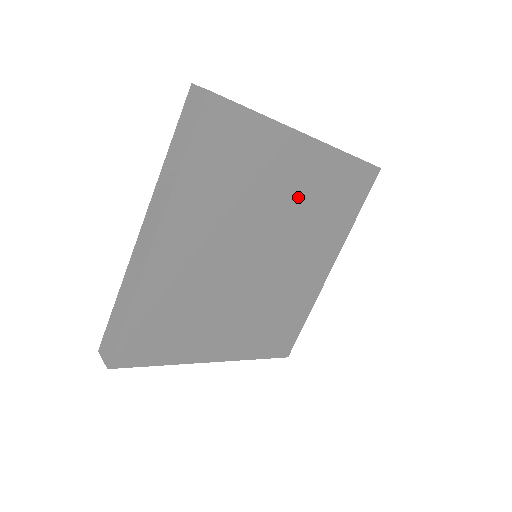
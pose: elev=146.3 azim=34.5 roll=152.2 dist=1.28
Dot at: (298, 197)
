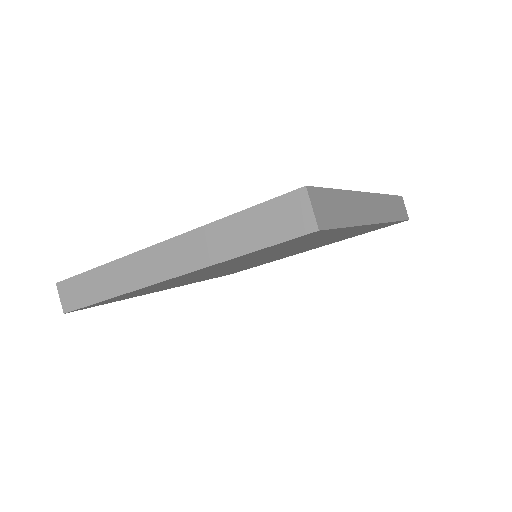
Dot at: (230, 265)
